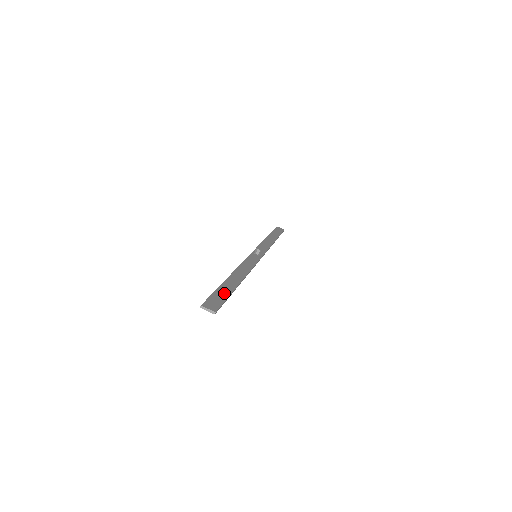
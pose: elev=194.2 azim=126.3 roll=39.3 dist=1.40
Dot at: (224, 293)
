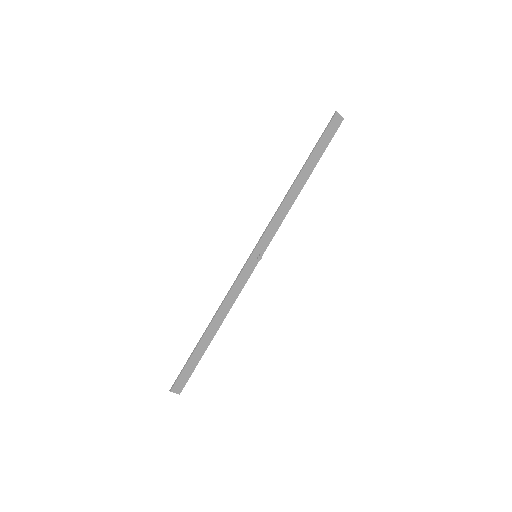
Dot at: (194, 363)
